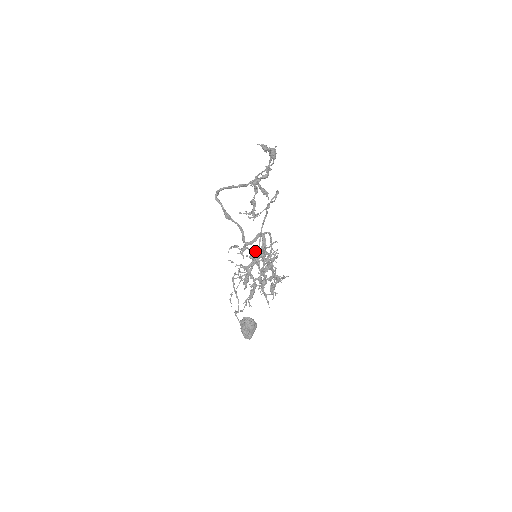
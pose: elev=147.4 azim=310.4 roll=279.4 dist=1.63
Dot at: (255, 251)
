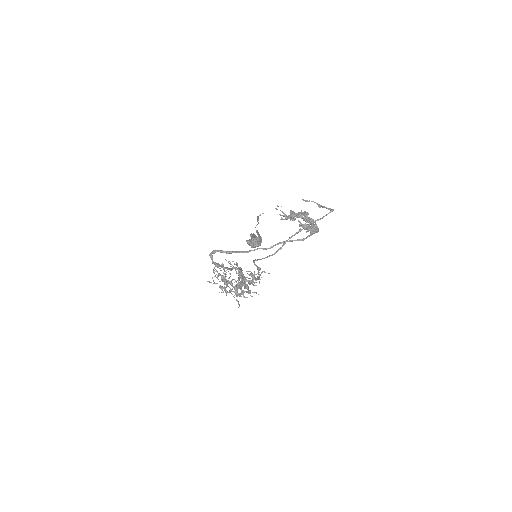
Dot at: occluded
